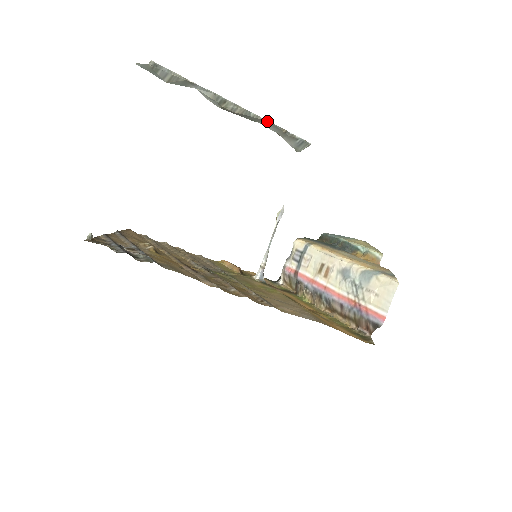
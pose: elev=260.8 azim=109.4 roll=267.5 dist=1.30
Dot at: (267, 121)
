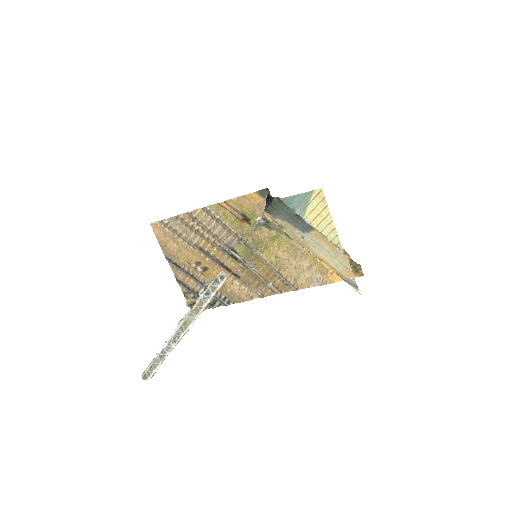
Dot at: occluded
